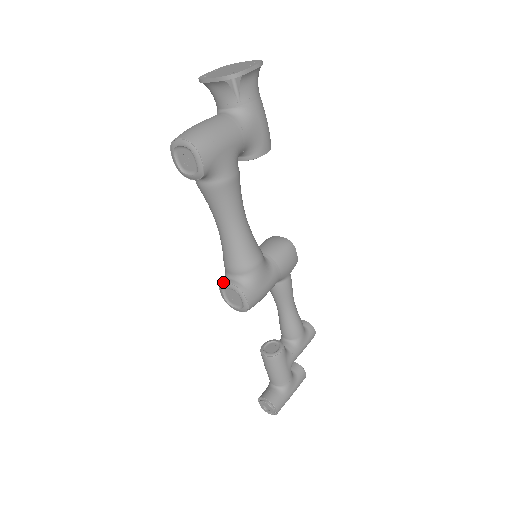
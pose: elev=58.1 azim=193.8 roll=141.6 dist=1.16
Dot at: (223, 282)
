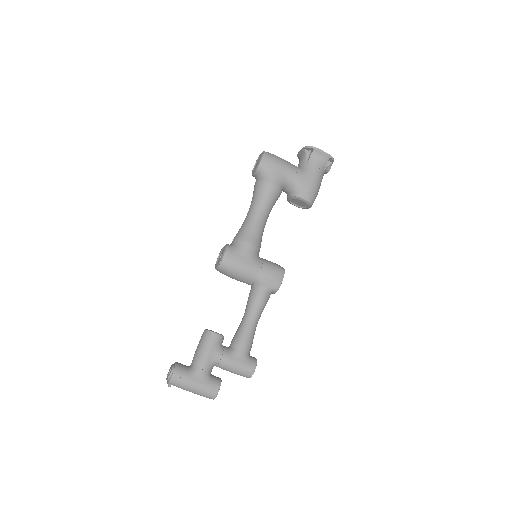
Dot at: occluded
